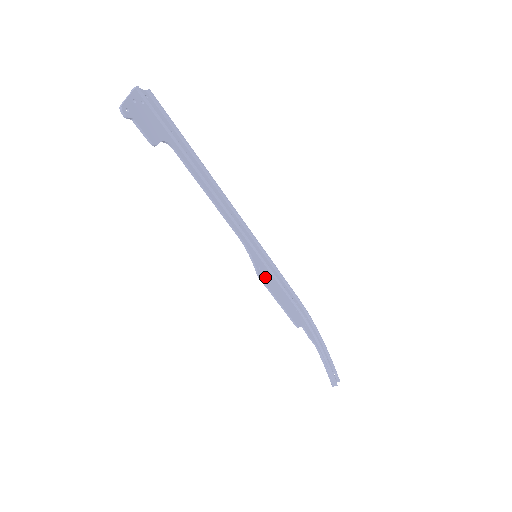
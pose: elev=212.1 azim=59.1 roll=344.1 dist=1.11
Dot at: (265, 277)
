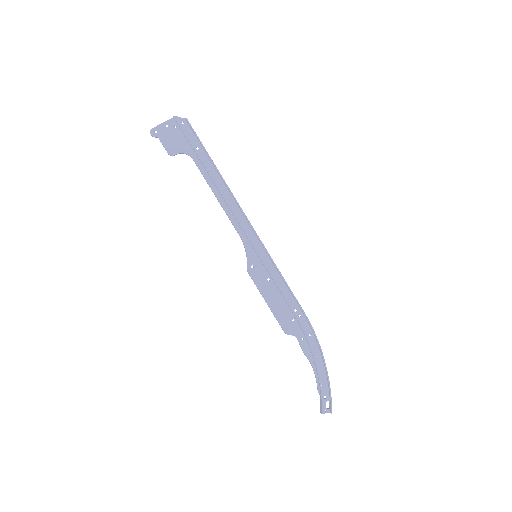
Dot at: (257, 275)
